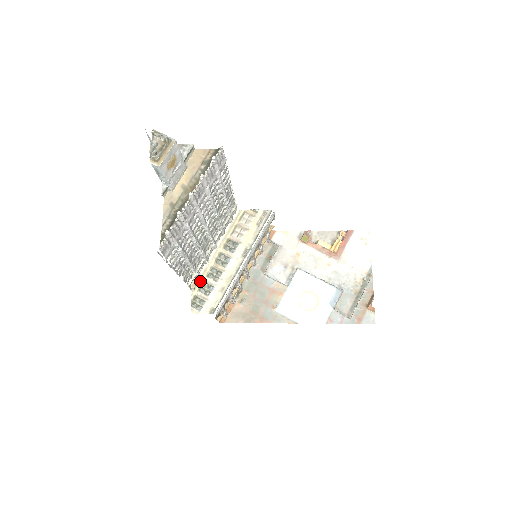
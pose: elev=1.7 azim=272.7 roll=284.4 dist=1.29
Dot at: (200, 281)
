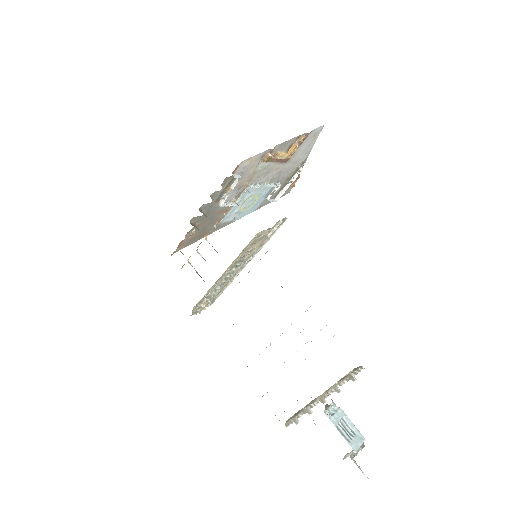
Dot at: (203, 299)
